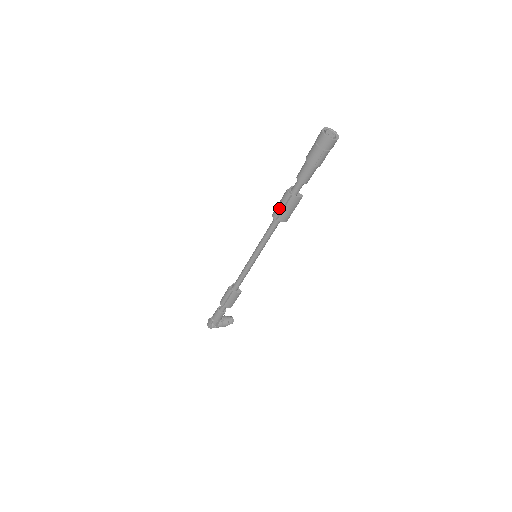
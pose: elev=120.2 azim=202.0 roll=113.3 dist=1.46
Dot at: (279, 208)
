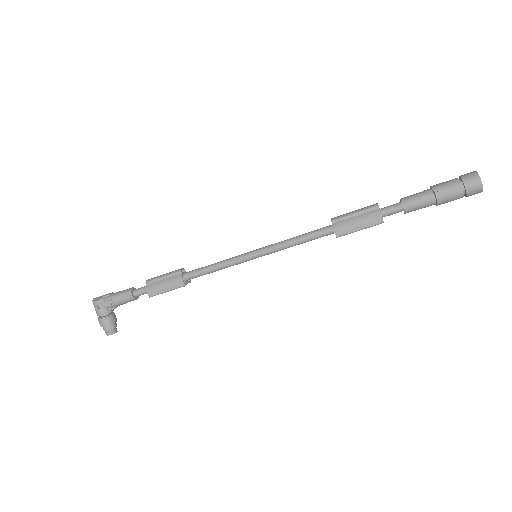
Dot at: (350, 212)
